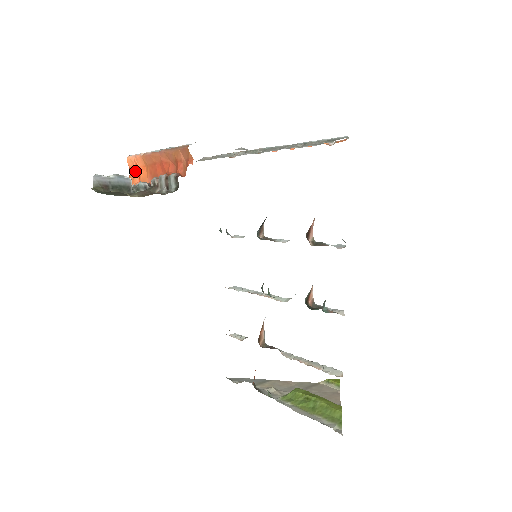
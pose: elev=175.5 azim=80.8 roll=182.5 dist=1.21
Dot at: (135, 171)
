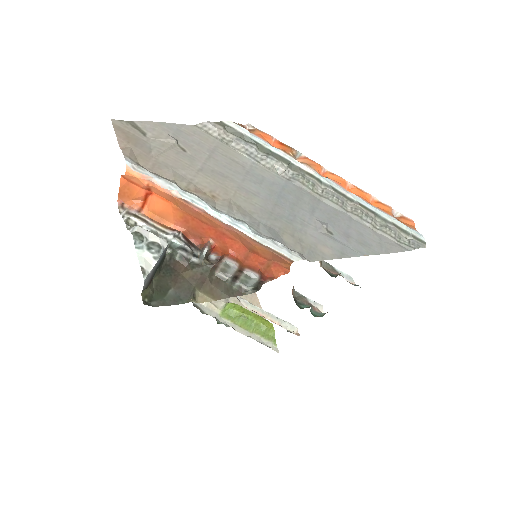
Dot at: (140, 191)
